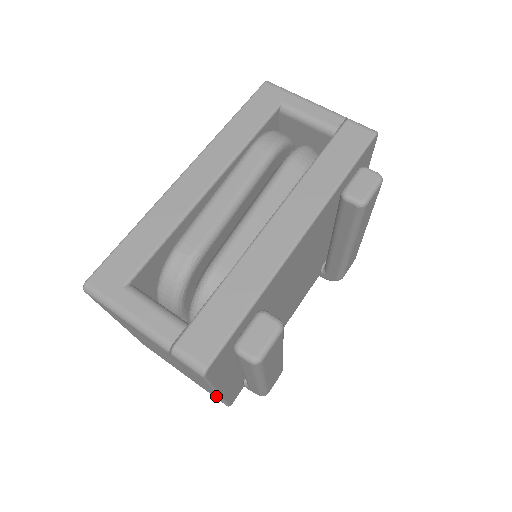
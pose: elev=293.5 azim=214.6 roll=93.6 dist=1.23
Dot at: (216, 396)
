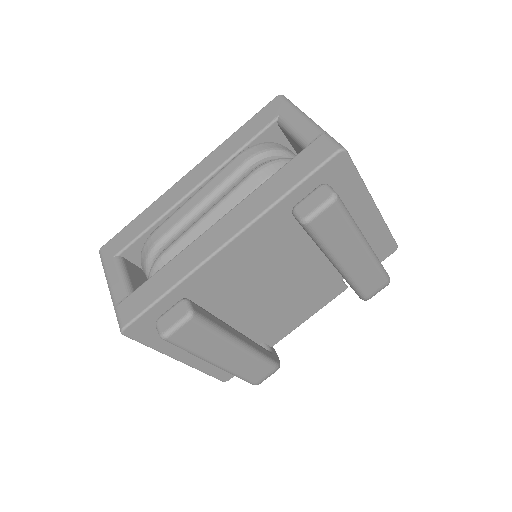
Dot at: occluded
